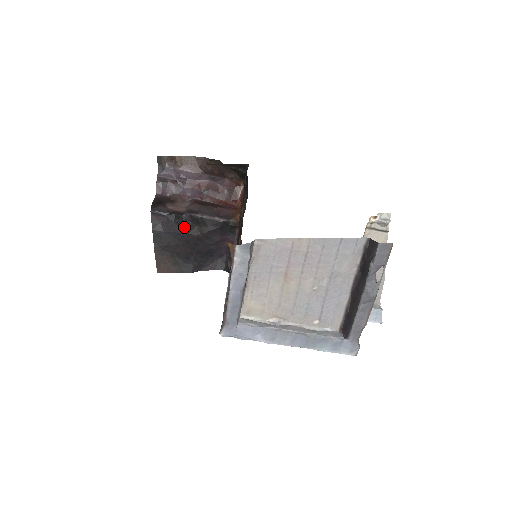
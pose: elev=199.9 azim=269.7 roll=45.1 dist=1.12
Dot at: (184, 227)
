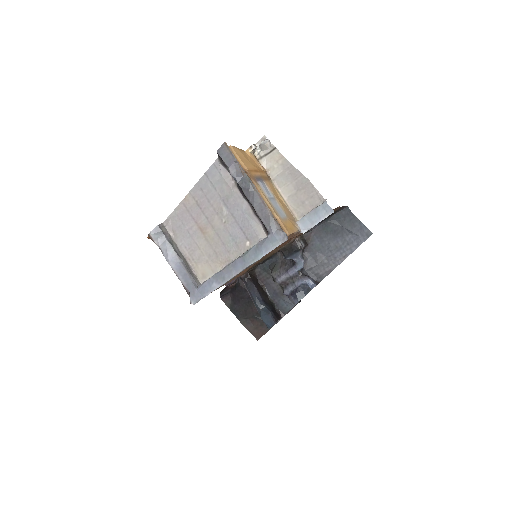
Dot at: (244, 290)
